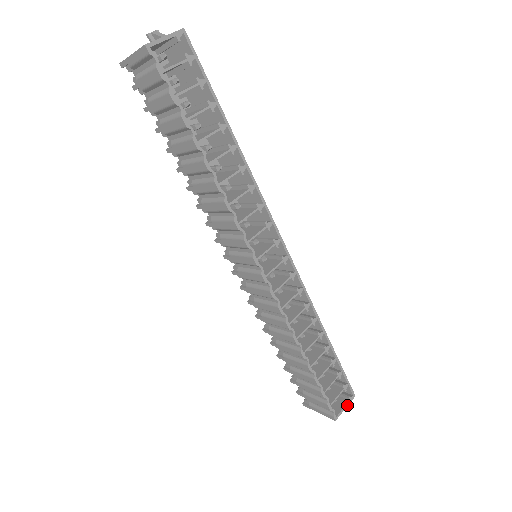
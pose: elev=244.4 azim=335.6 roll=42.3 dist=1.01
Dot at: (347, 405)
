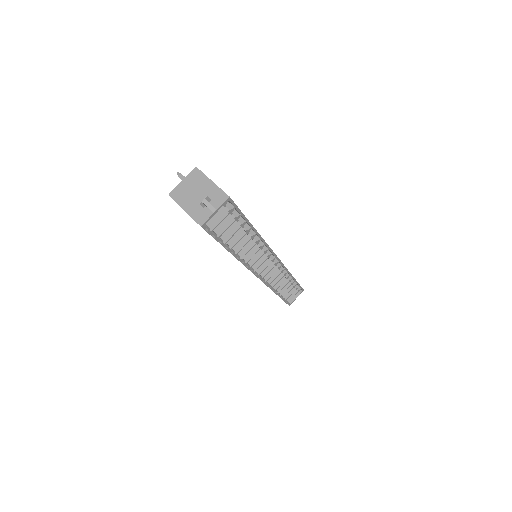
Dot at: occluded
